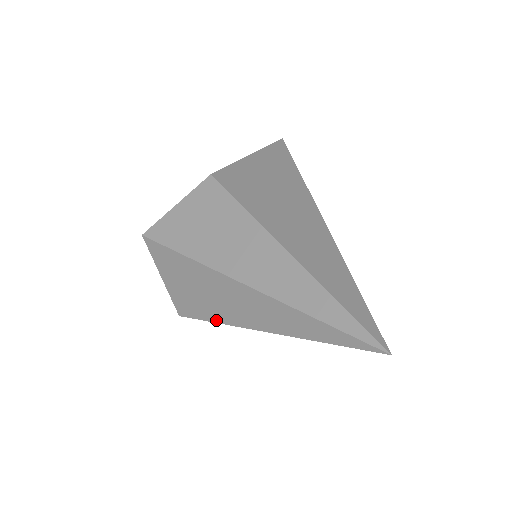
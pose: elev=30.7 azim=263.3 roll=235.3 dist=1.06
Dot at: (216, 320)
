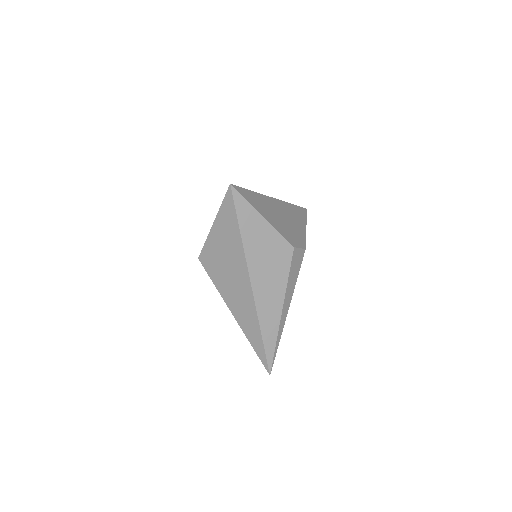
Dot at: occluded
